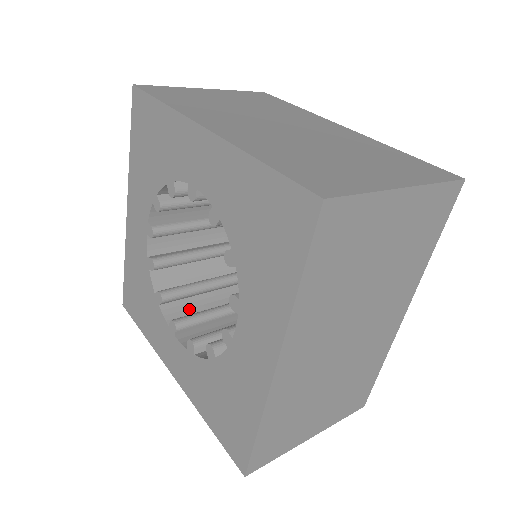
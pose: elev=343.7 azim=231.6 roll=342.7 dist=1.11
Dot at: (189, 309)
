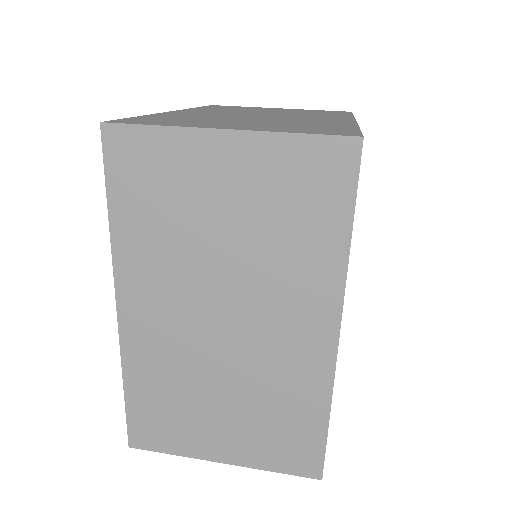
Dot at: occluded
